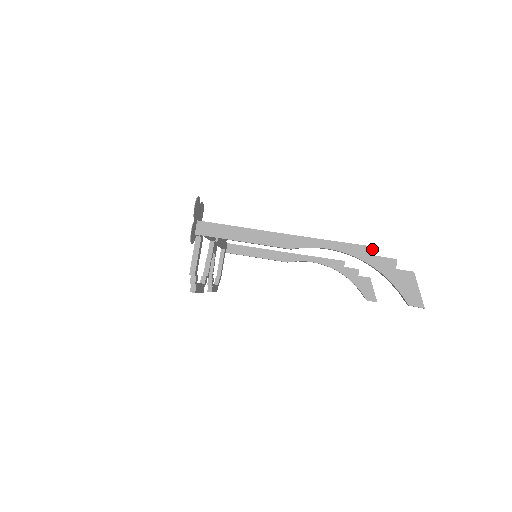
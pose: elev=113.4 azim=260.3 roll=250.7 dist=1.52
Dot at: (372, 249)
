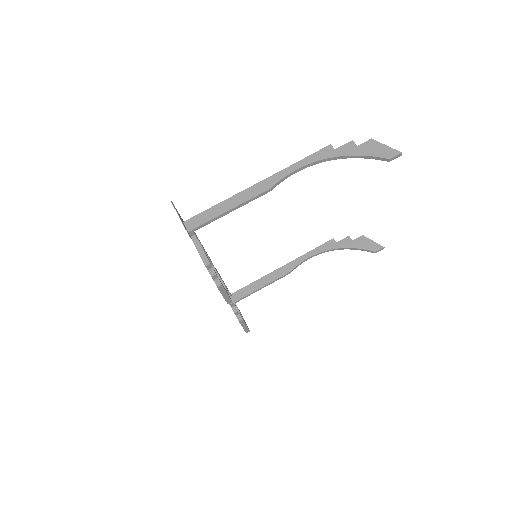
Dot at: (329, 147)
